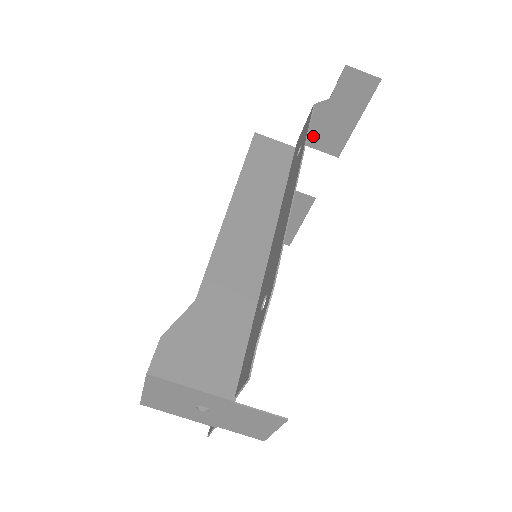
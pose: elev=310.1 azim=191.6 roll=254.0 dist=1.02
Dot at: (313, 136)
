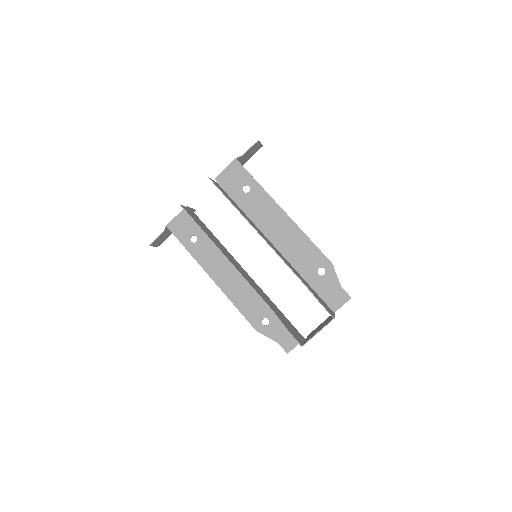
Dot at: occluded
